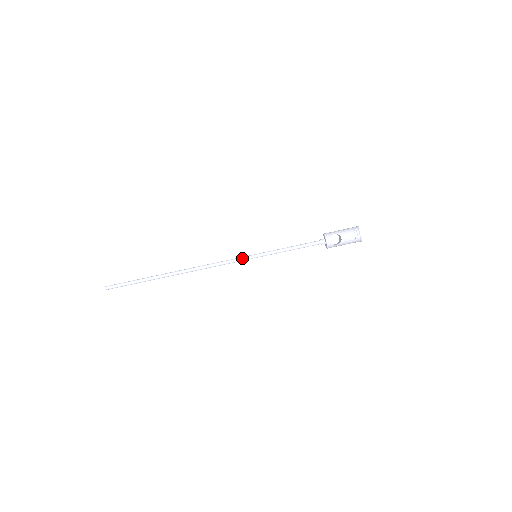
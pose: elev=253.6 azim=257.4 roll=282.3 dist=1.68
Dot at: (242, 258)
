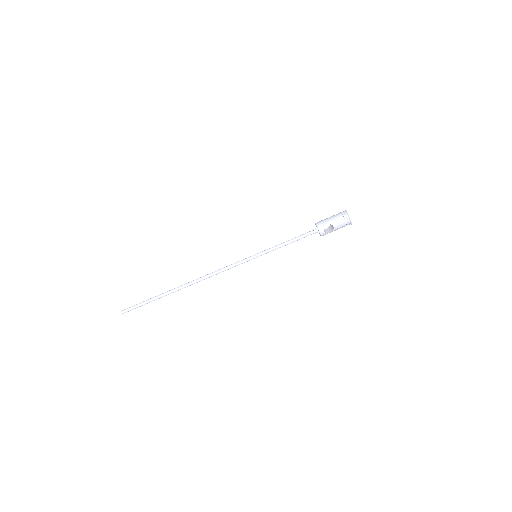
Dot at: (244, 261)
